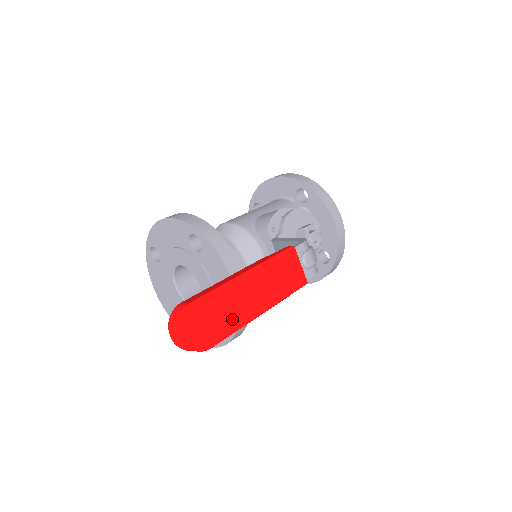
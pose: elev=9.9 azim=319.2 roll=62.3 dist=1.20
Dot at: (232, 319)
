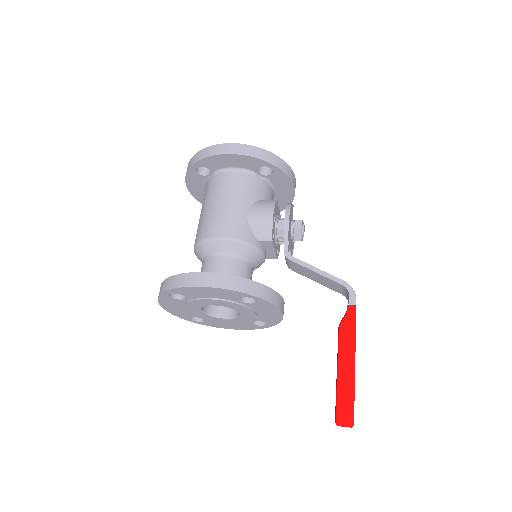
Dot at: occluded
